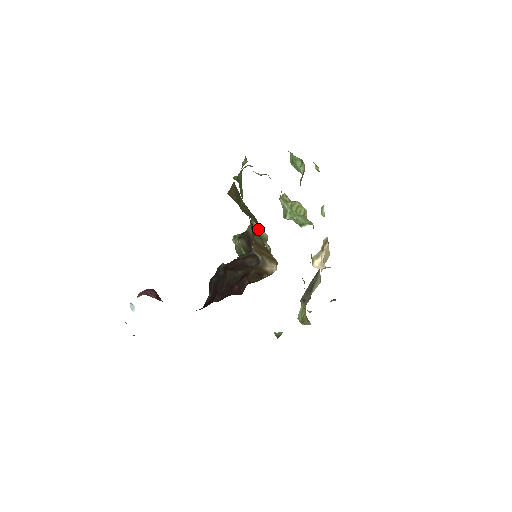
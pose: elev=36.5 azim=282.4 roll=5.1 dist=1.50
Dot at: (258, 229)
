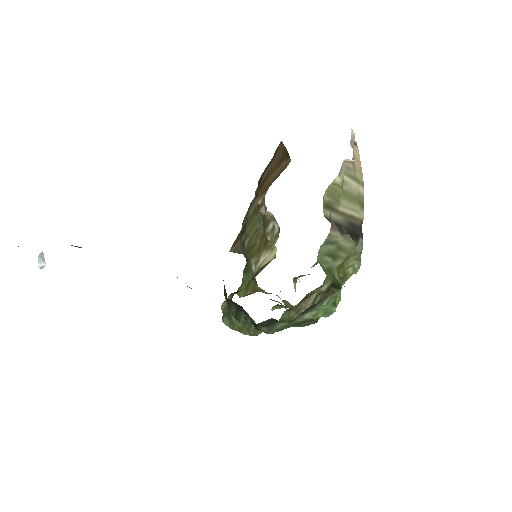
Dot at: (262, 265)
